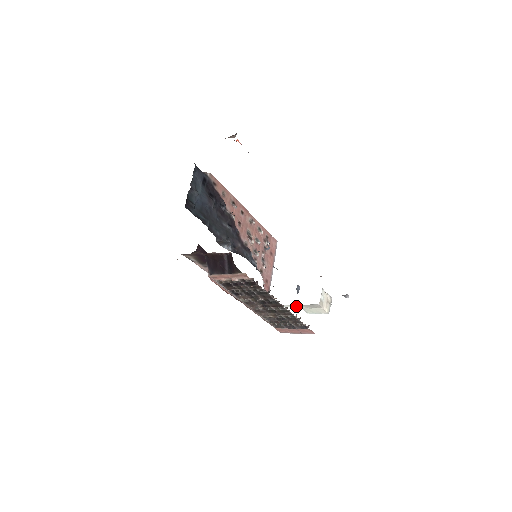
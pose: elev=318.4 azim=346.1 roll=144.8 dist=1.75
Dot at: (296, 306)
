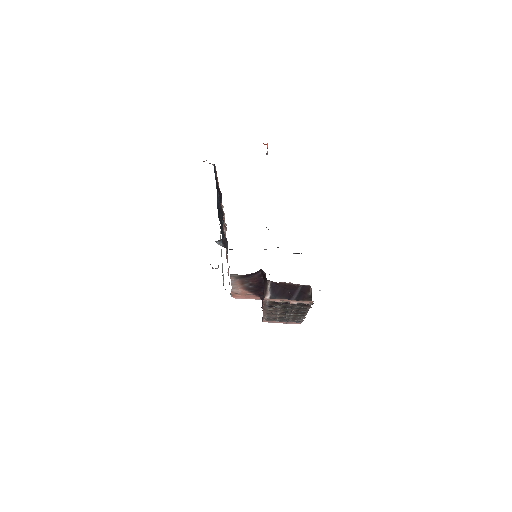
Dot at: occluded
